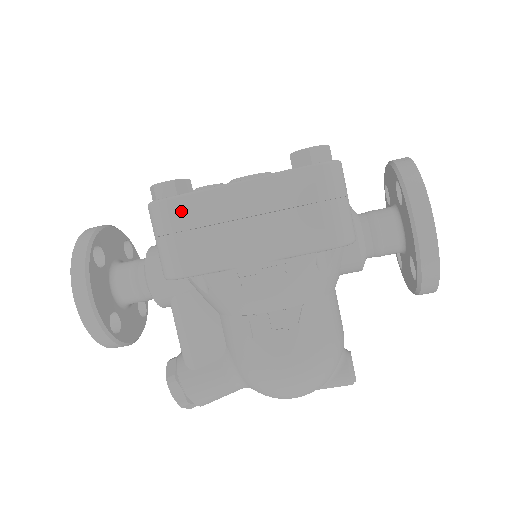
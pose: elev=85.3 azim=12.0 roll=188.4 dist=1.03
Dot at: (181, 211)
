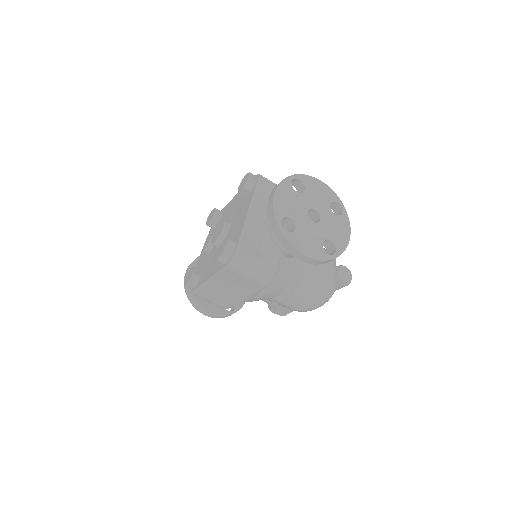
Dot at: (202, 294)
